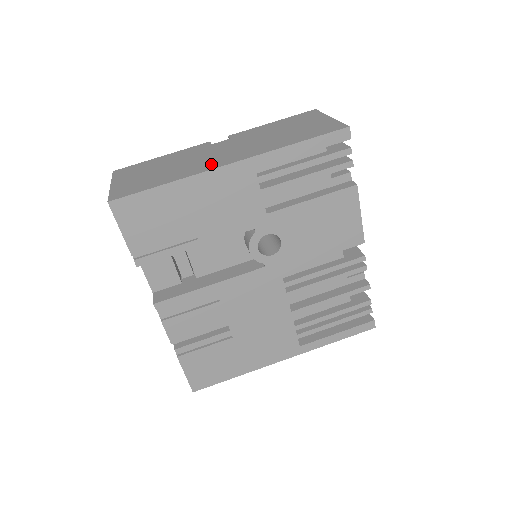
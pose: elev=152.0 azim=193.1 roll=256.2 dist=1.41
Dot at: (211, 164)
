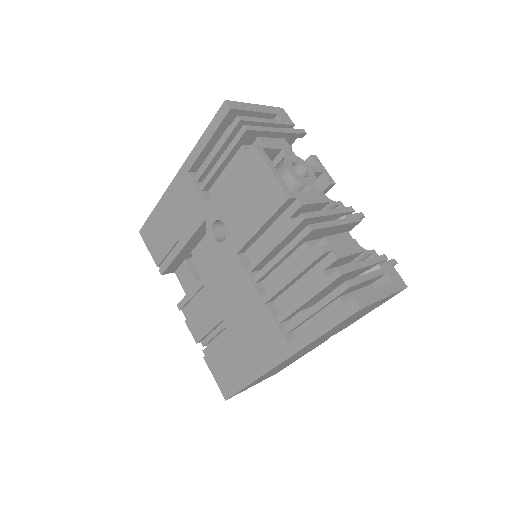
Dot at: occluded
